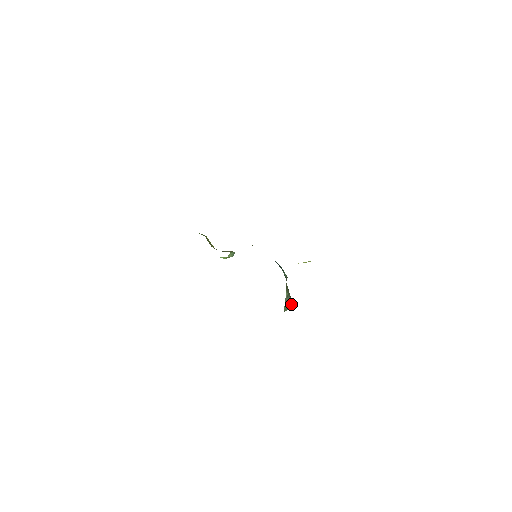
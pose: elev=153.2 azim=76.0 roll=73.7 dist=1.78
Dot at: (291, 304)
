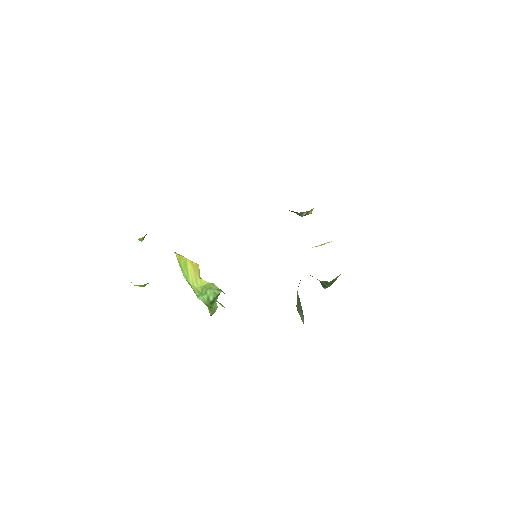
Dot at: (303, 320)
